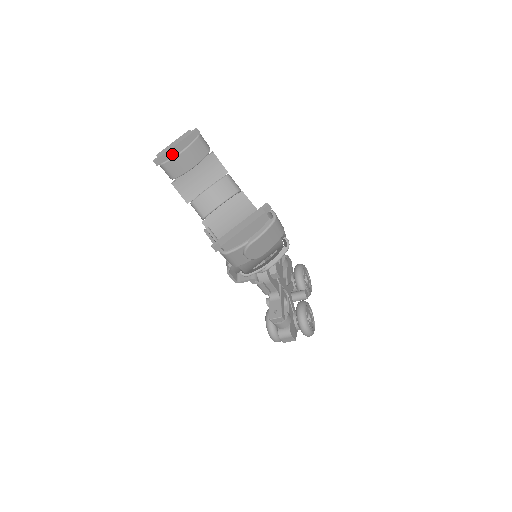
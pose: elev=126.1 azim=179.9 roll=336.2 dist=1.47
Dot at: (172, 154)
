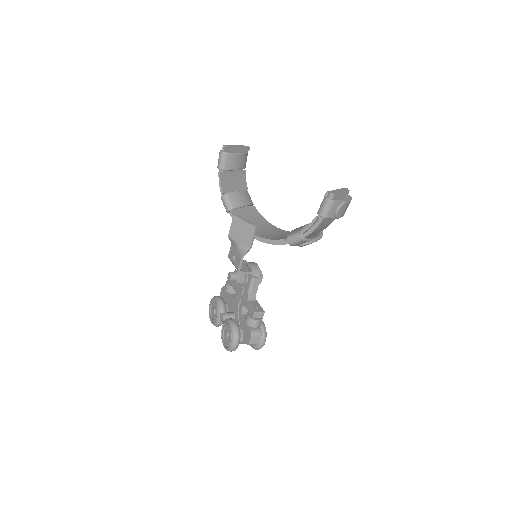
Dot at: (233, 151)
